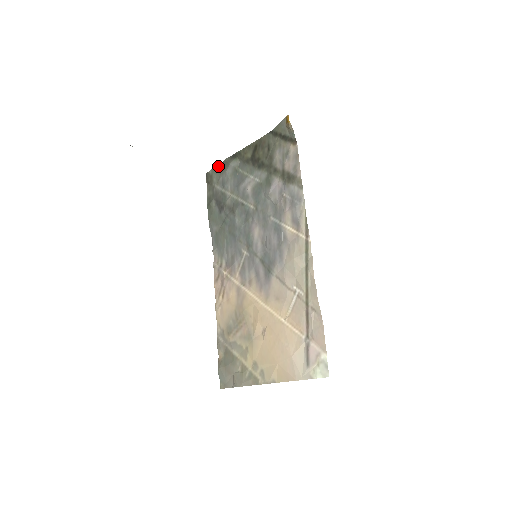
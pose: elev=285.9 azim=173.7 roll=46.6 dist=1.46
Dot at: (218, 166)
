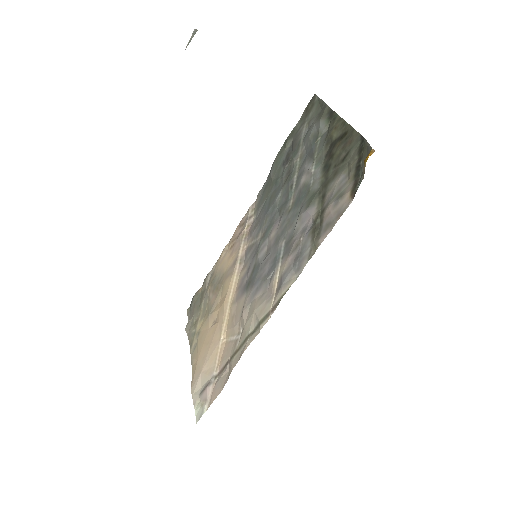
Dot at: (322, 102)
